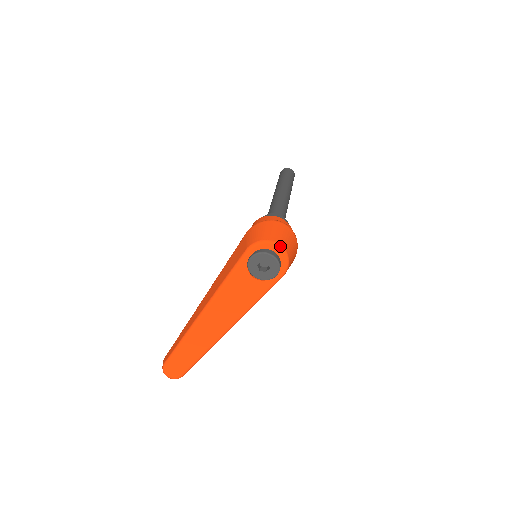
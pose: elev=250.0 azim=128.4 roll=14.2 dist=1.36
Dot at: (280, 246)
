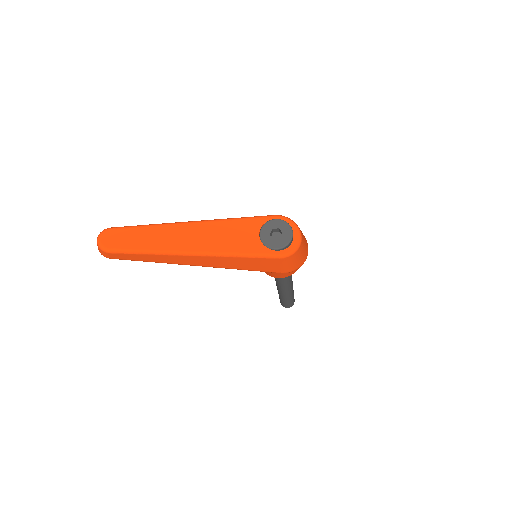
Dot at: (301, 235)
